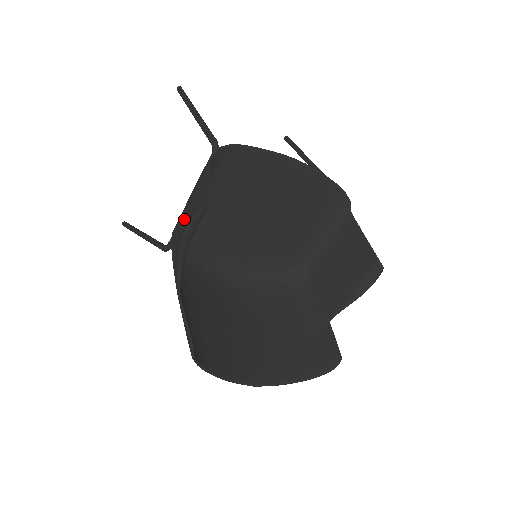
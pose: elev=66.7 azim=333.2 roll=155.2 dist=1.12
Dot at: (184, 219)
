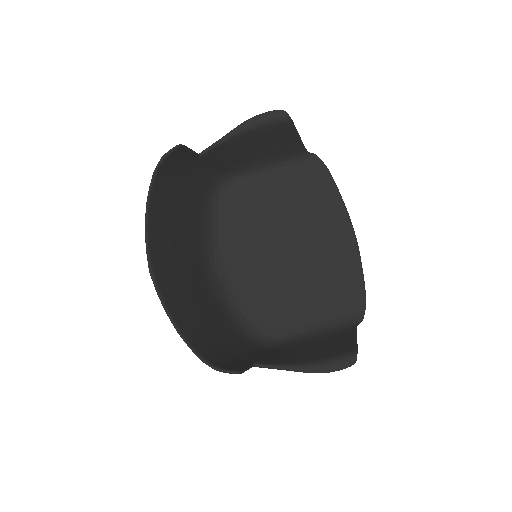
Dot at: (253, 152)
